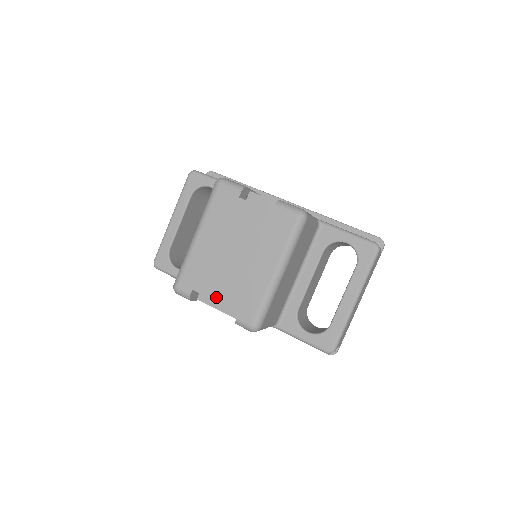
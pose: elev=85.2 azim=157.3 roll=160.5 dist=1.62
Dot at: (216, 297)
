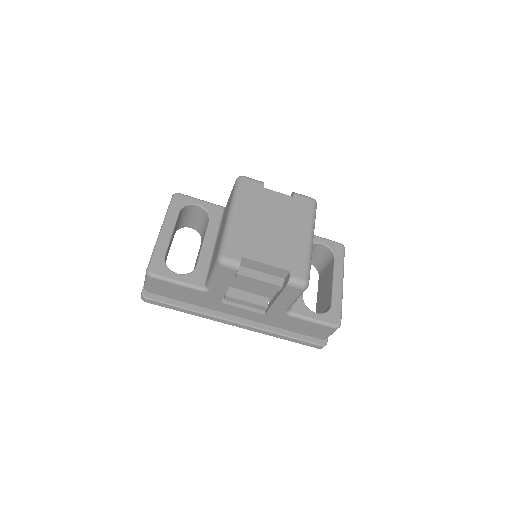
Dot at: (266, 261)
